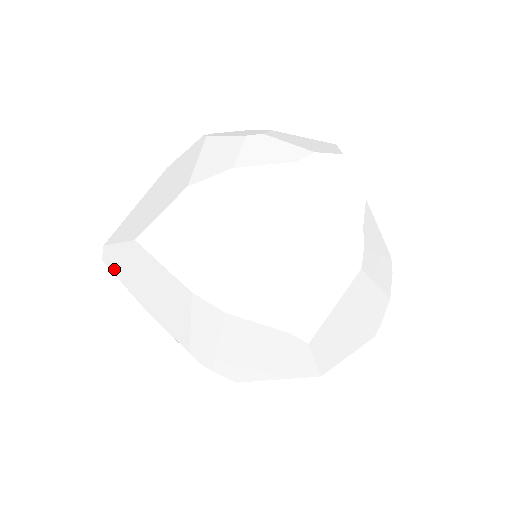
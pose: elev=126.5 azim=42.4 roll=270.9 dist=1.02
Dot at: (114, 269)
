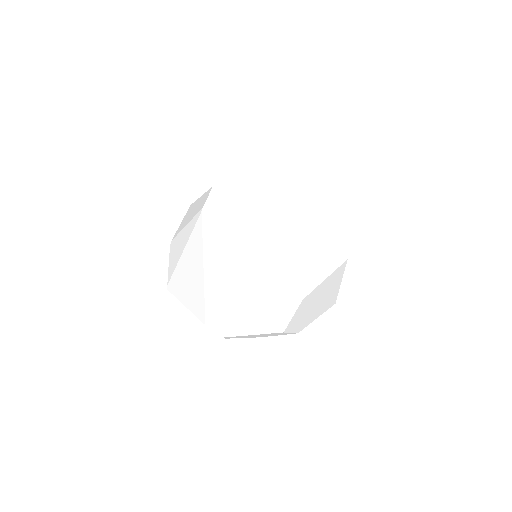
Dot at: (214, 210)
